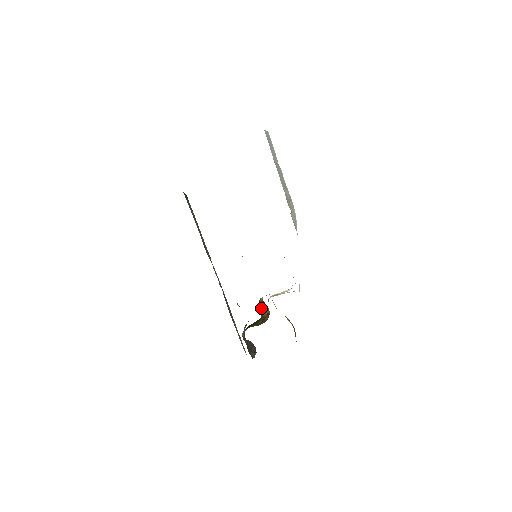
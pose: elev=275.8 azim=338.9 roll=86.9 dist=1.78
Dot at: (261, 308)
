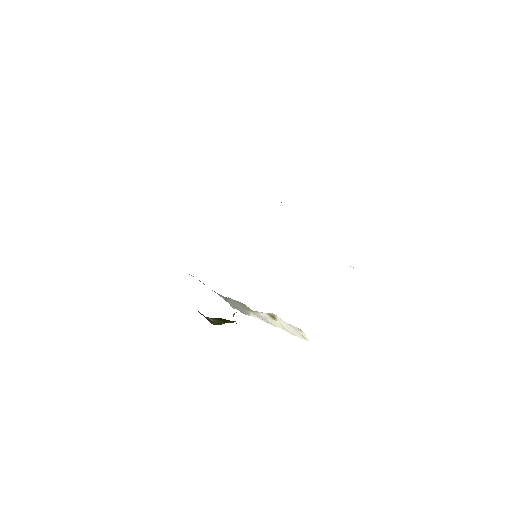
Dot at: occluded
